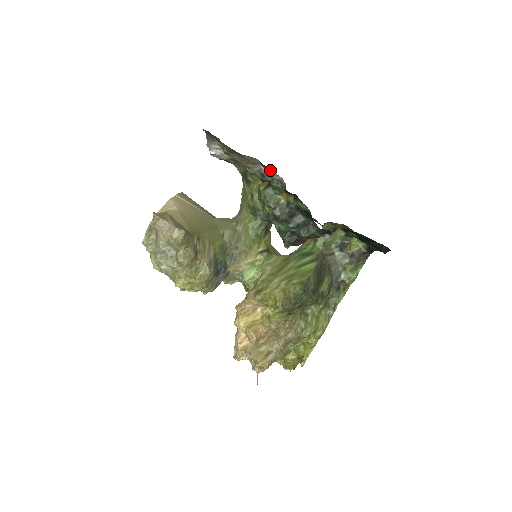
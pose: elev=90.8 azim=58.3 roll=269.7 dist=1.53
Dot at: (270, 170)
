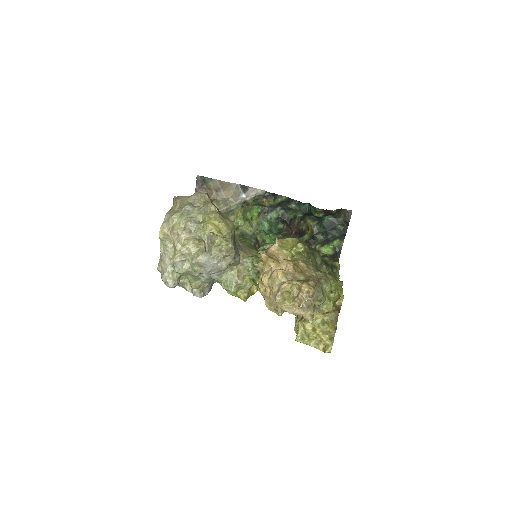
Dot at: (251, 191)
